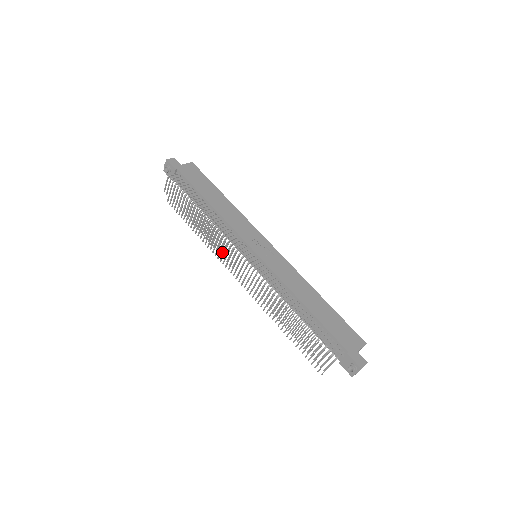
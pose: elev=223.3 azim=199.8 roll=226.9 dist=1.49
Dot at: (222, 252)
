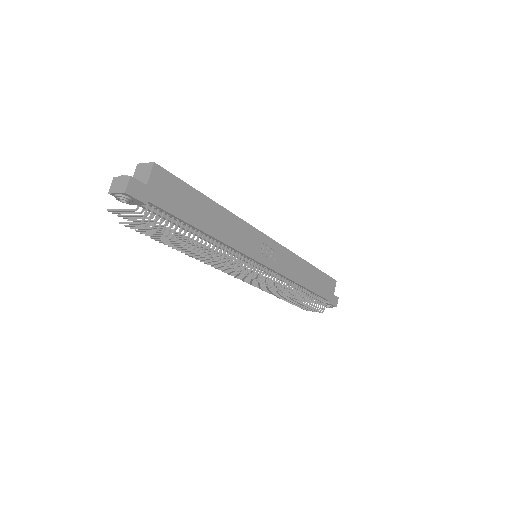
Dot at: occluded
